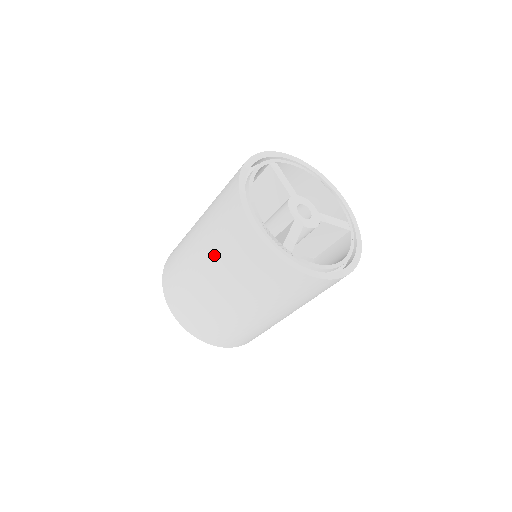
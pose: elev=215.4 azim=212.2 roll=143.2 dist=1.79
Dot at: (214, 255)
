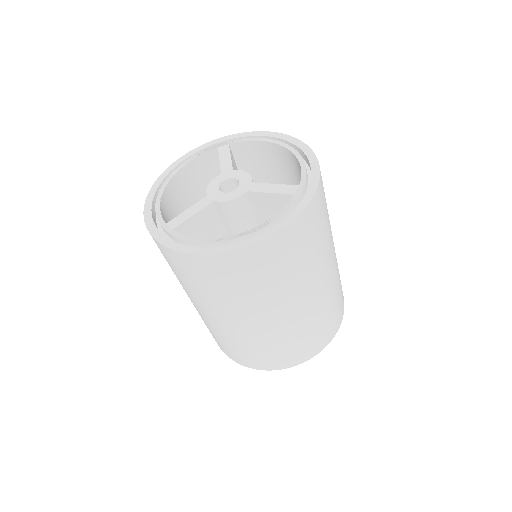
Dot at: occluded
